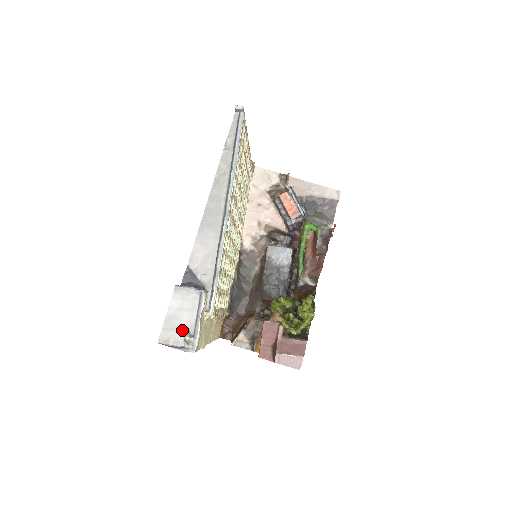
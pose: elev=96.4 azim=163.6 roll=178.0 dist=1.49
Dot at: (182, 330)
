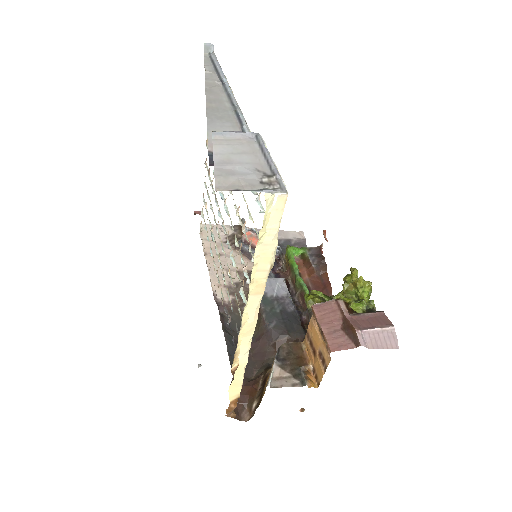
Dot at: (250, 172)
